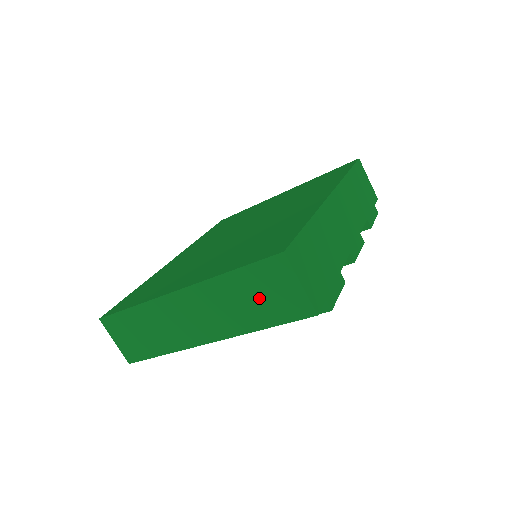
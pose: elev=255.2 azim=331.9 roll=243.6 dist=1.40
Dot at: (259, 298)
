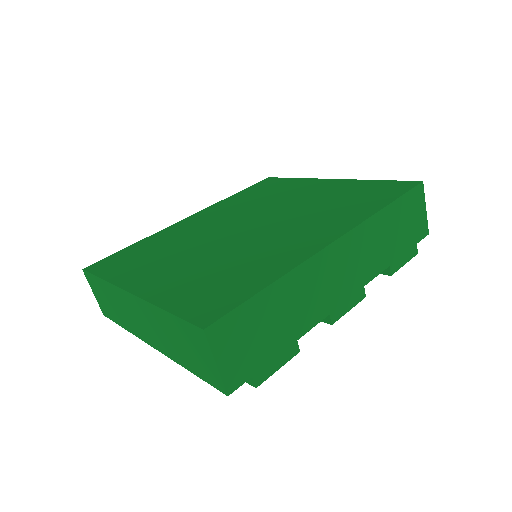
Dot at: (185, 347)
